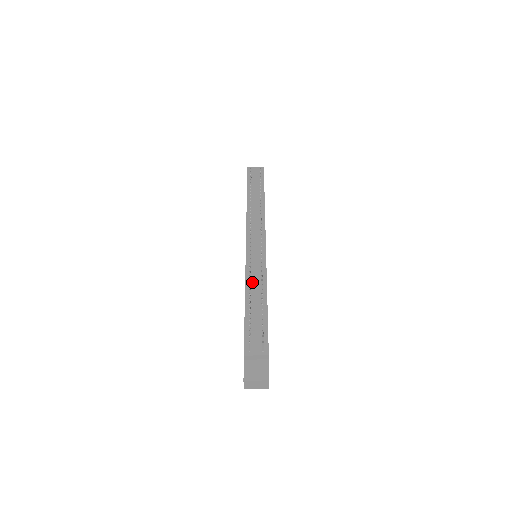
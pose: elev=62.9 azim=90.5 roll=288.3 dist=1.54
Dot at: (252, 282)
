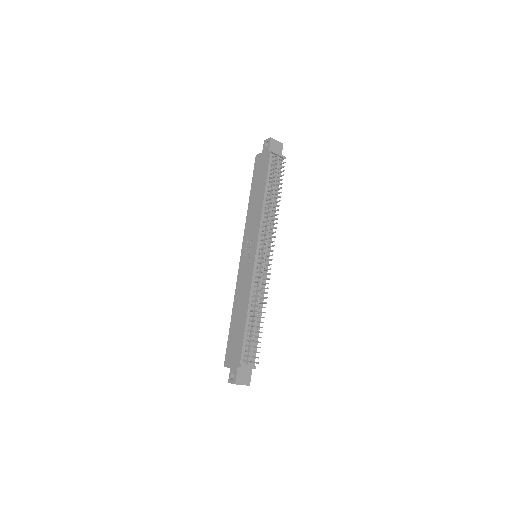
Dot at: (255, 295)
